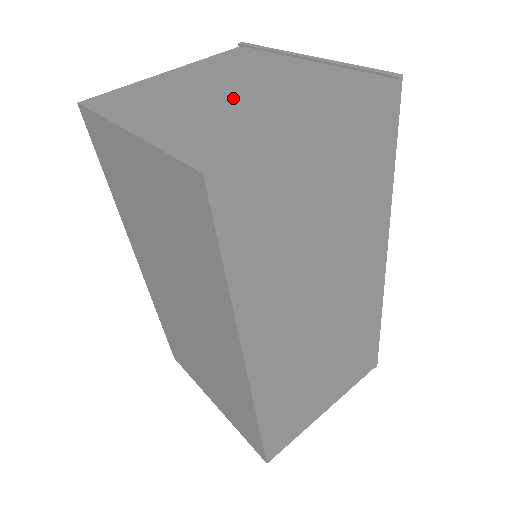
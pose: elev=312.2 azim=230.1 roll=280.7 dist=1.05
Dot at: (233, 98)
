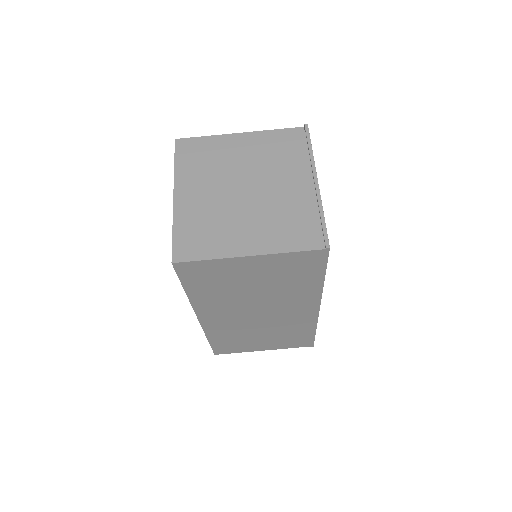
Dot at: (239, 200)
